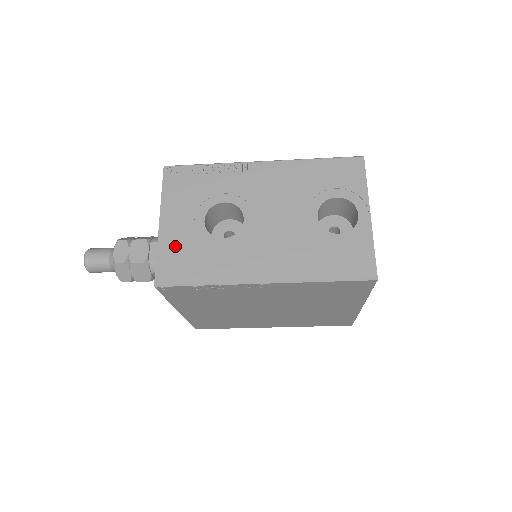
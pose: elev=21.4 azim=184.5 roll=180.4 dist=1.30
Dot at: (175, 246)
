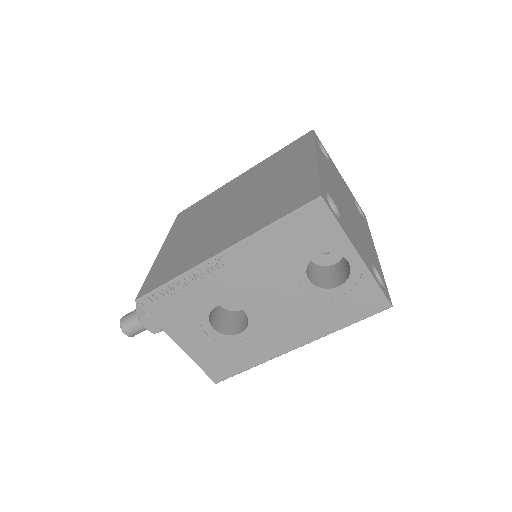
Dot at: (207, 355)
